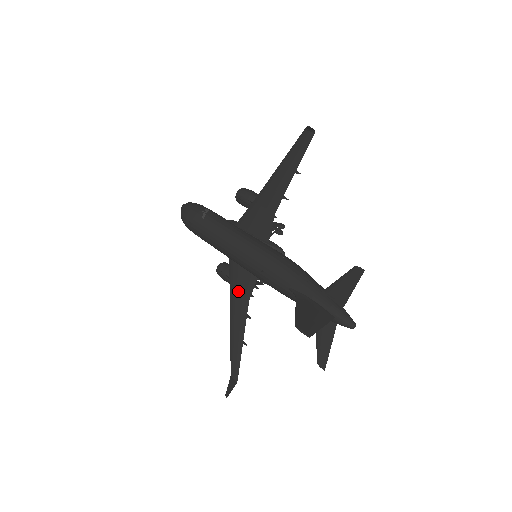
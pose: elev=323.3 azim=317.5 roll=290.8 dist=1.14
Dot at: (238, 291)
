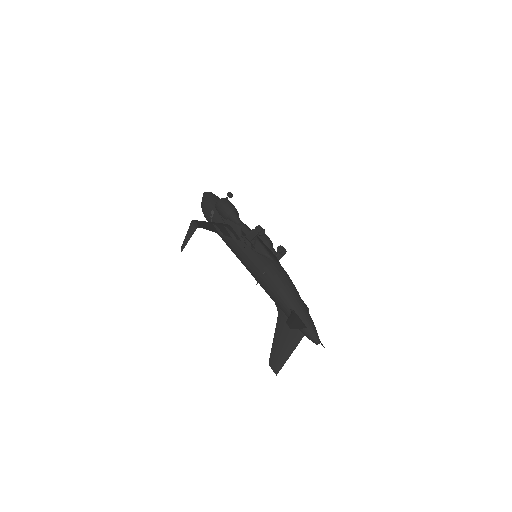
Dot at: occluded
